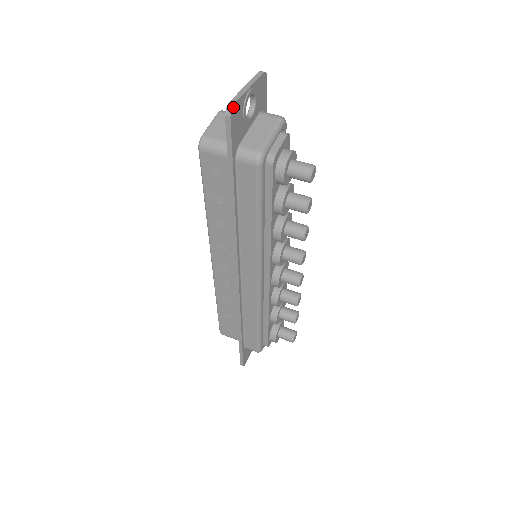
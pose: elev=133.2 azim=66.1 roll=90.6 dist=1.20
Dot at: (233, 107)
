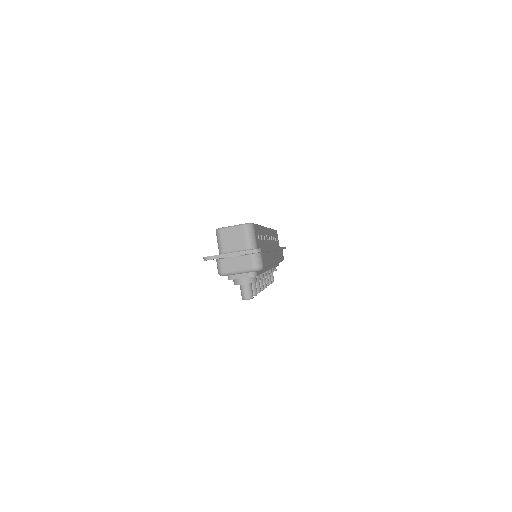
Dot at: occluded
